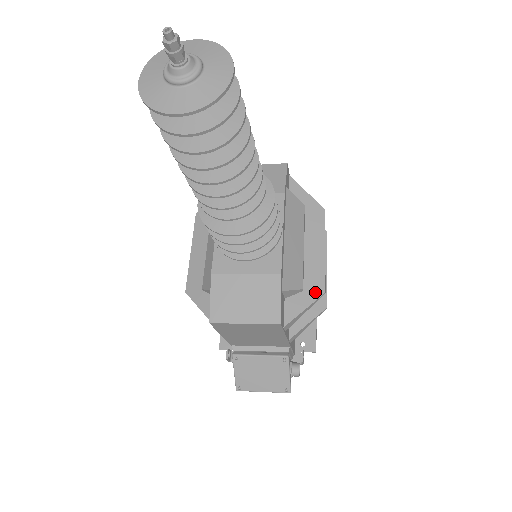
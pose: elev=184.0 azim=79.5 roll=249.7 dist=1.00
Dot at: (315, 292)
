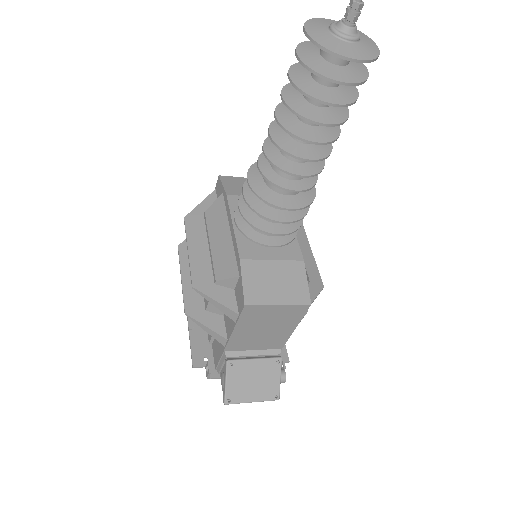
Dot at: (317, 286)
